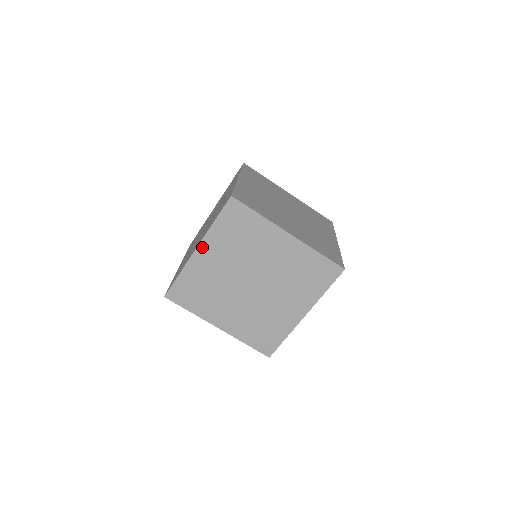
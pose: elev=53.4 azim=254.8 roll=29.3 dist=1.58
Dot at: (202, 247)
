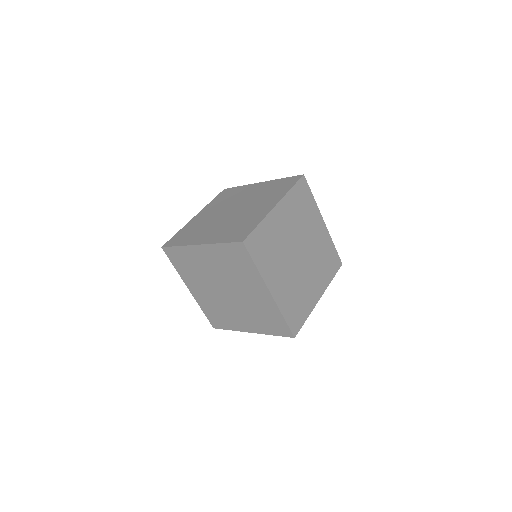
Dot at: (204, 247)
